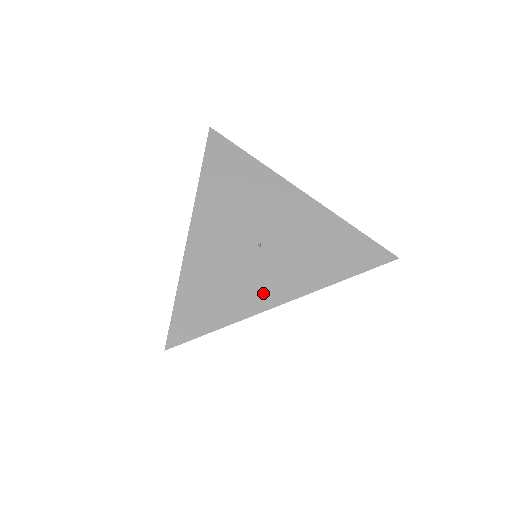
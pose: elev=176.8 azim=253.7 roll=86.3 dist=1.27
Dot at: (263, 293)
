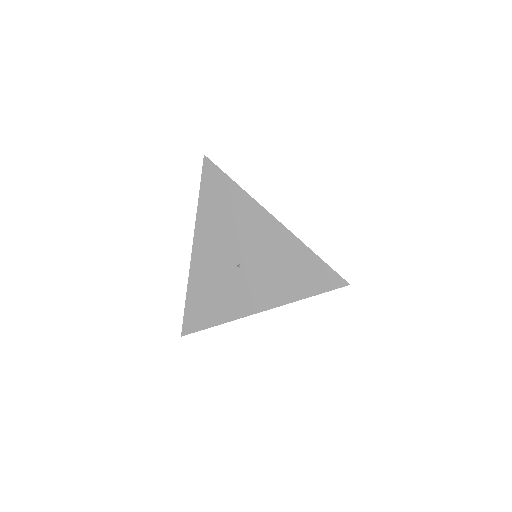
Dot at: (240, 305)
